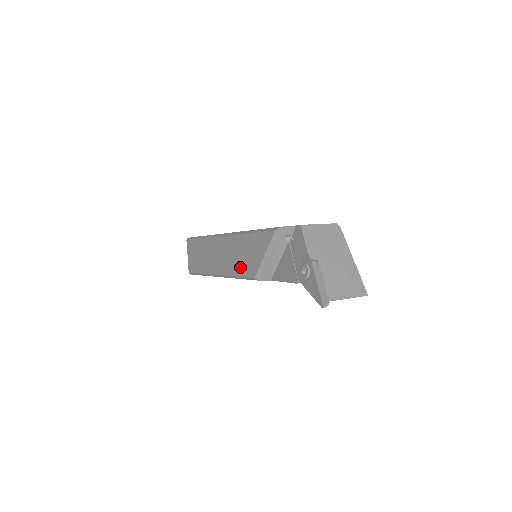
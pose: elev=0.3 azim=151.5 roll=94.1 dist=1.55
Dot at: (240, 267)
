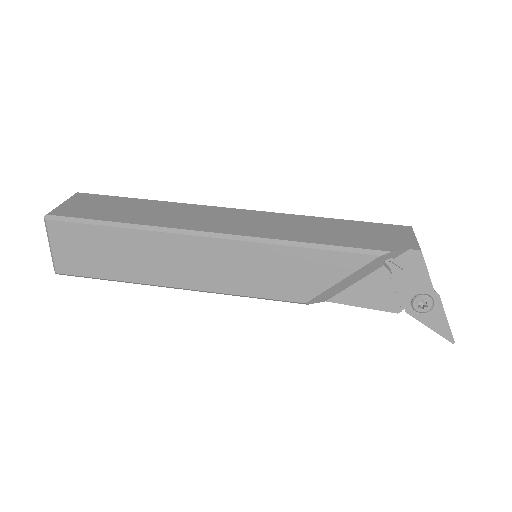
Dot at: (265, 287)
